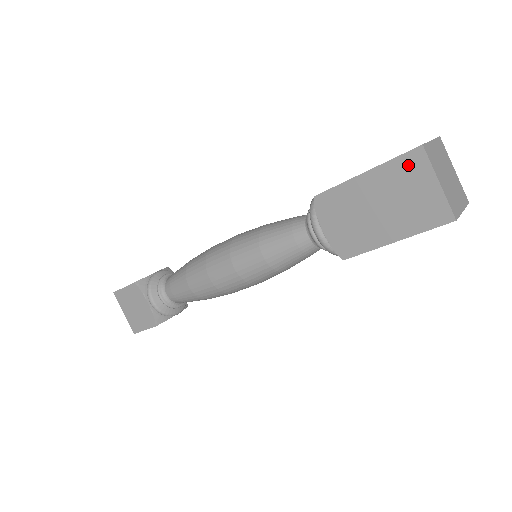
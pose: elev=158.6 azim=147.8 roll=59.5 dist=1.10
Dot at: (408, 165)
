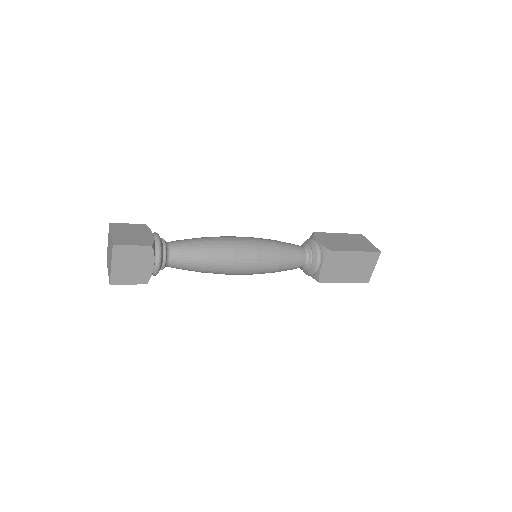
Dot at: (372, 257)
